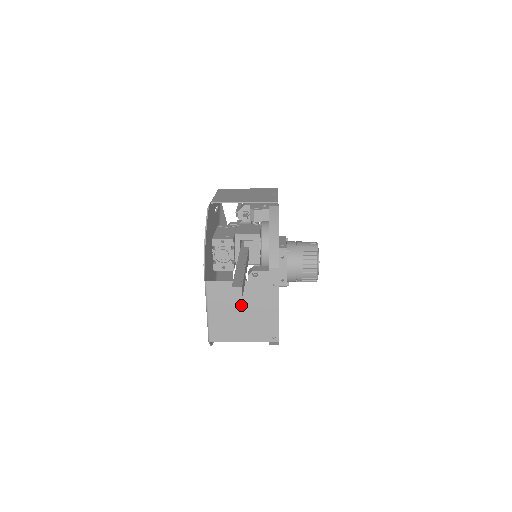
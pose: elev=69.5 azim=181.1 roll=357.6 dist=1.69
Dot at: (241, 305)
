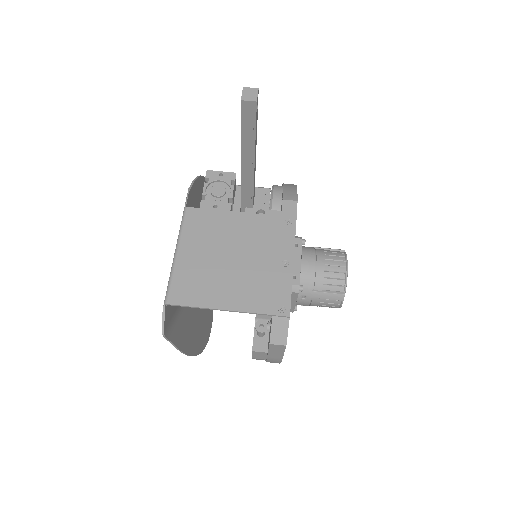
Dot at: (233, 246)
